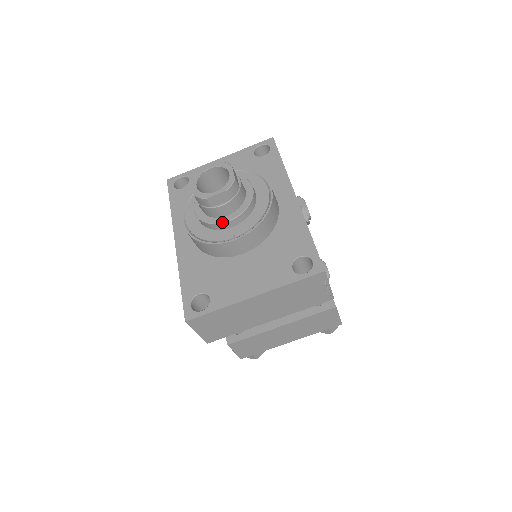
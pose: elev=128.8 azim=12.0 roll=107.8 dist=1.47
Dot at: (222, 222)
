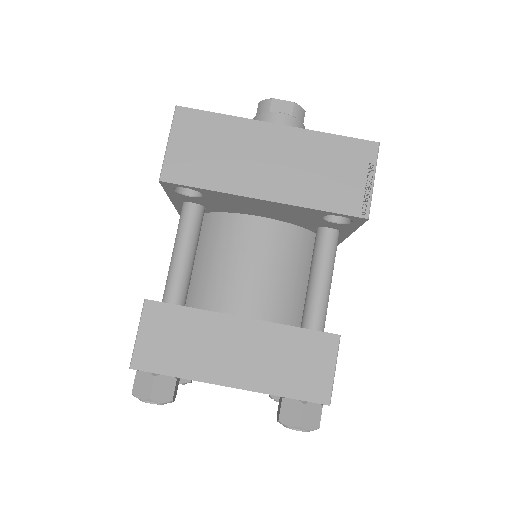
Dot at: occluded
